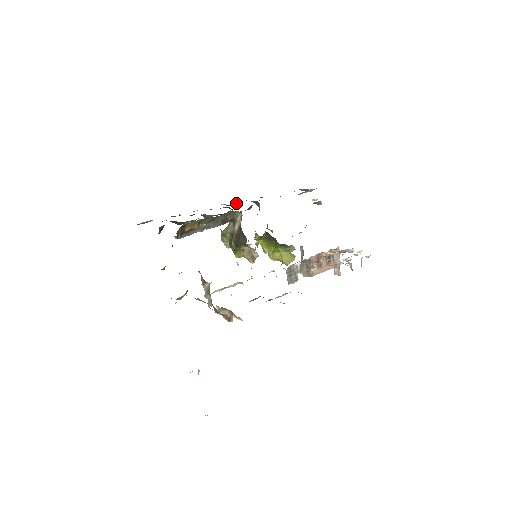
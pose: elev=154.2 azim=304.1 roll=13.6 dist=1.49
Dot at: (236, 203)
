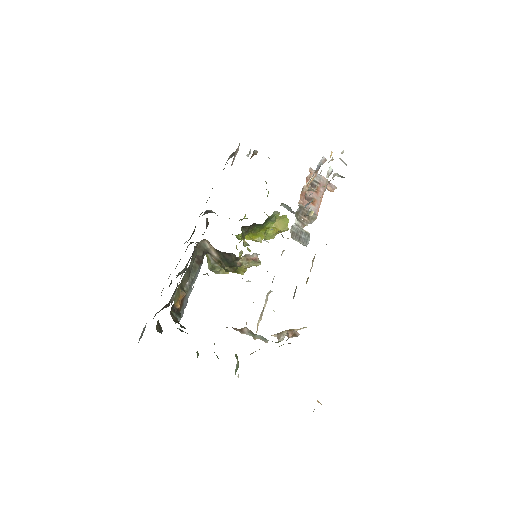
Dot at: (193, 231)
